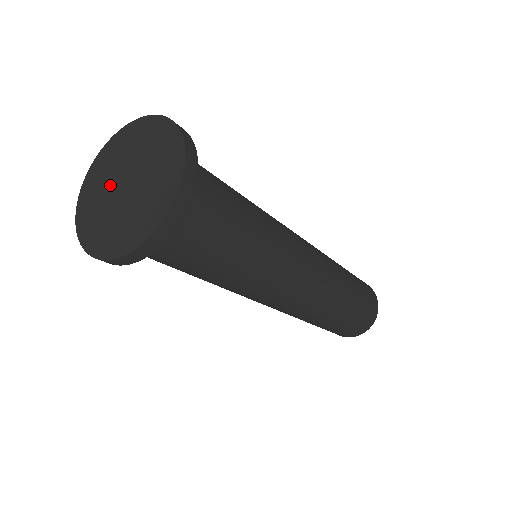
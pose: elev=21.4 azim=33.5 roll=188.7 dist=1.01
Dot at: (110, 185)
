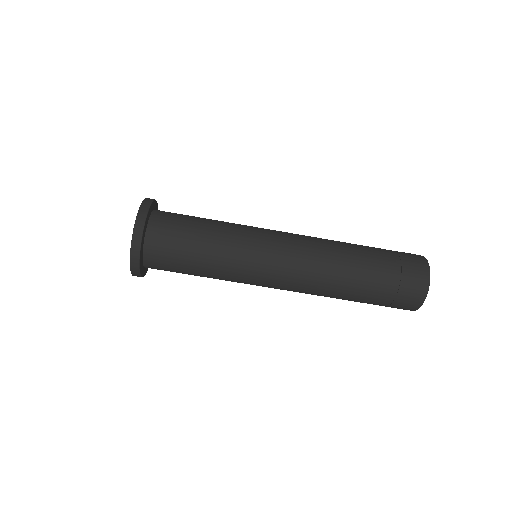
Dot at: occluded
